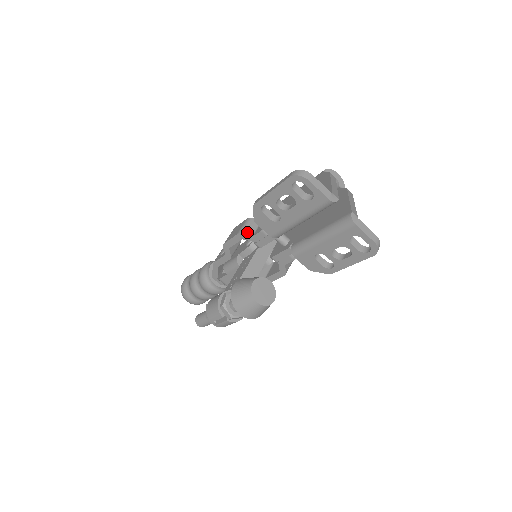
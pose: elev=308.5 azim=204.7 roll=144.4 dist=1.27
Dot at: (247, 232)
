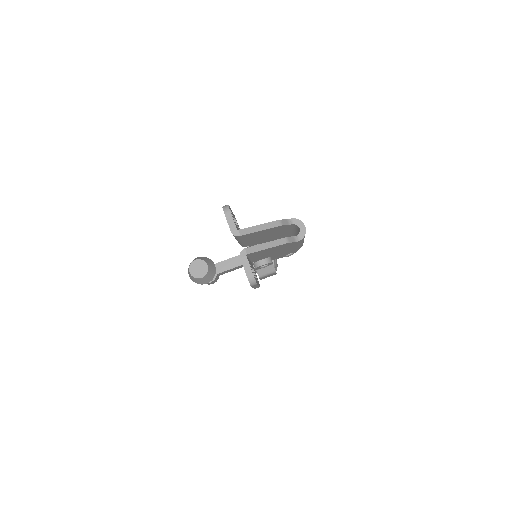
Dot at: occluded
